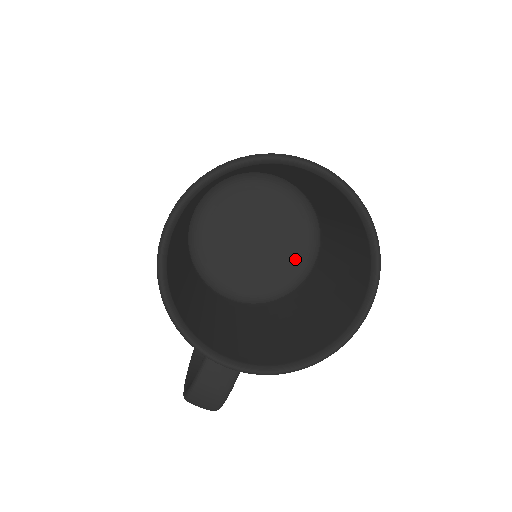
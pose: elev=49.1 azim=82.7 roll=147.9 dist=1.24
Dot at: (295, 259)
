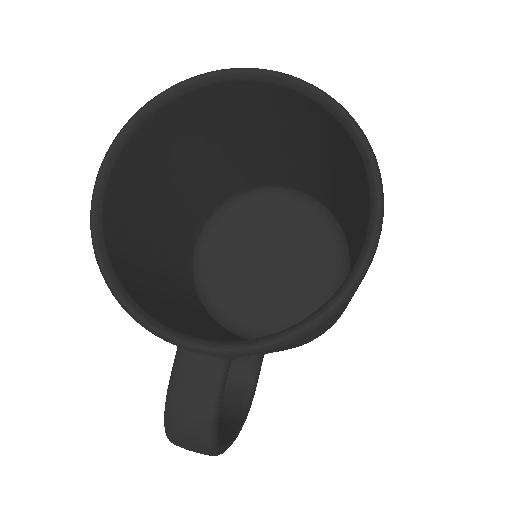
Dot at: (325, 278)
